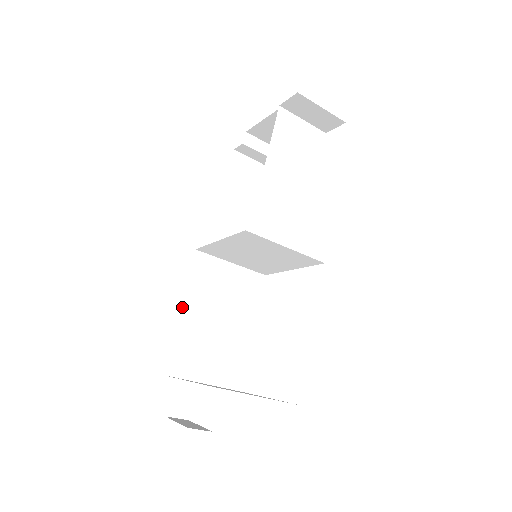
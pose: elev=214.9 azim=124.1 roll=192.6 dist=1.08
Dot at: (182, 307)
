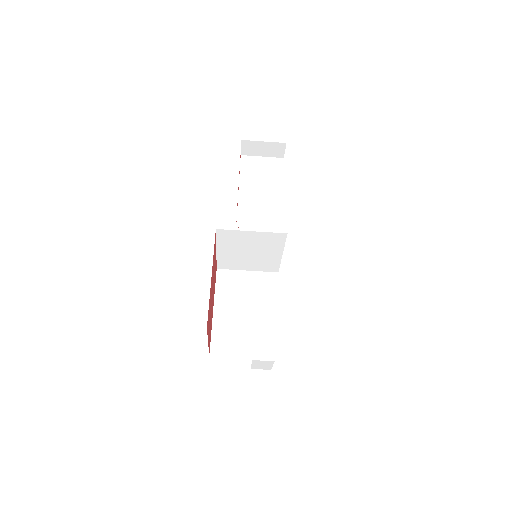
Dot at: (215, 308)
